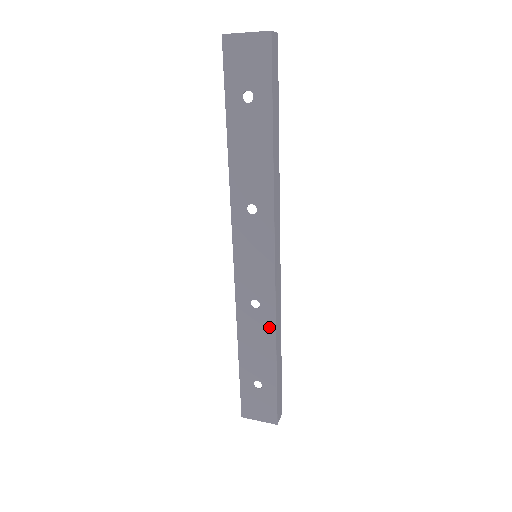
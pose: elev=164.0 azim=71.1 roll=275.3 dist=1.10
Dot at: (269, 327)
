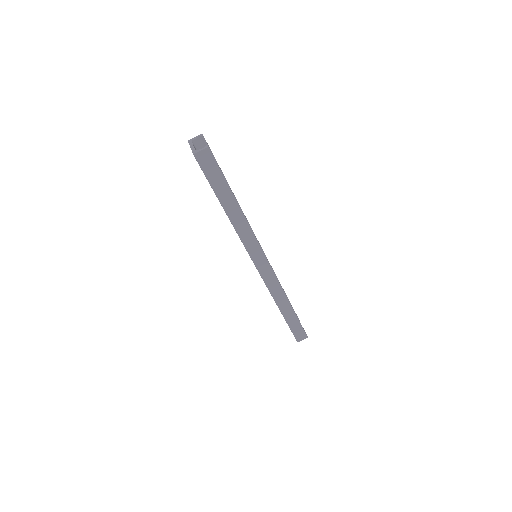
Dot at: occluded
